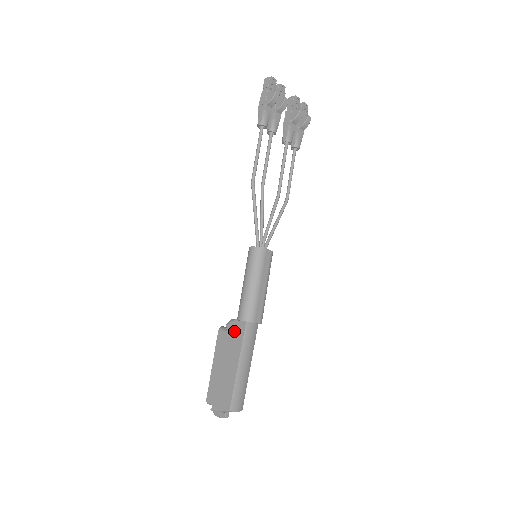
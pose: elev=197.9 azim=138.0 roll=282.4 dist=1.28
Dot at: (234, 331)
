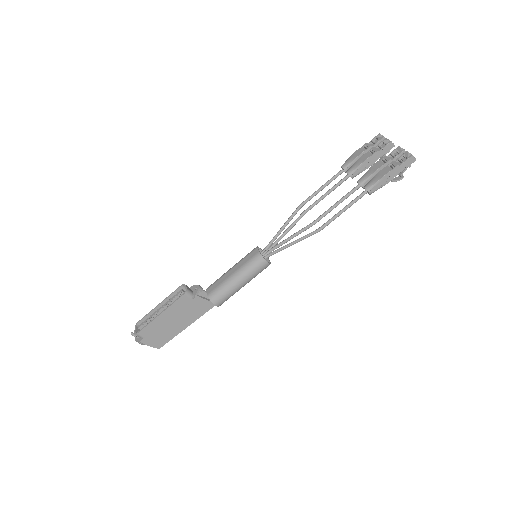
Dot at: (201, 304)
